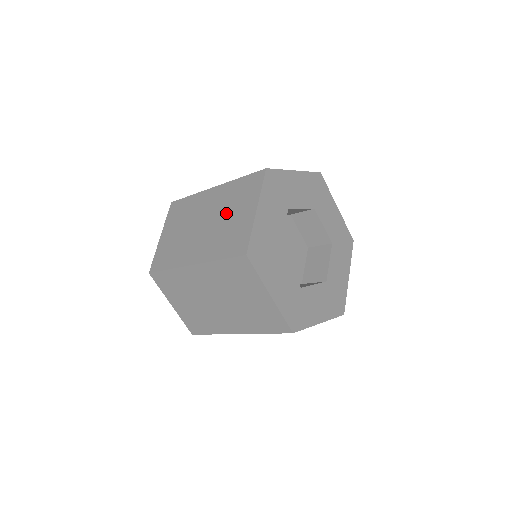
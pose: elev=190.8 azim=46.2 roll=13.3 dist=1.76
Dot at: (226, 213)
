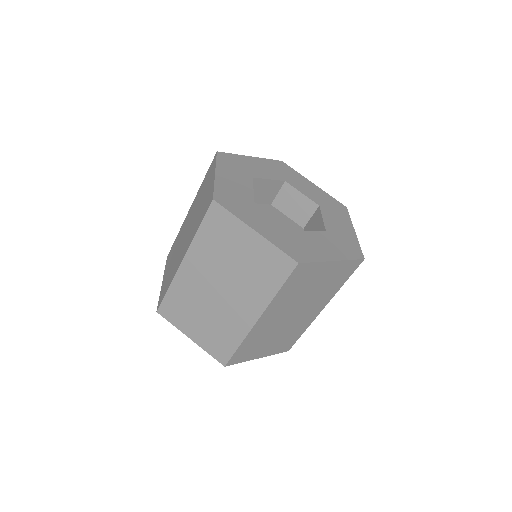
Dot at: (198, 205)
